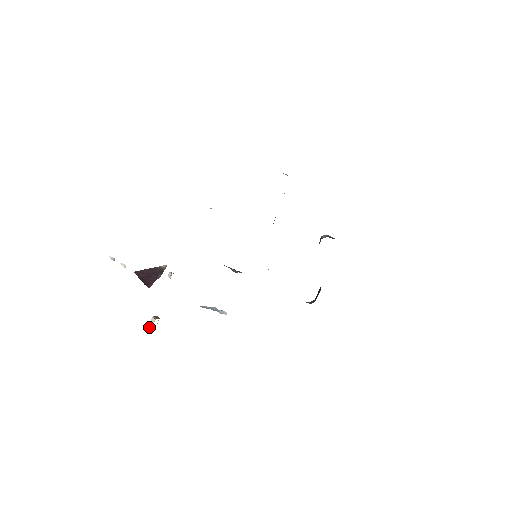
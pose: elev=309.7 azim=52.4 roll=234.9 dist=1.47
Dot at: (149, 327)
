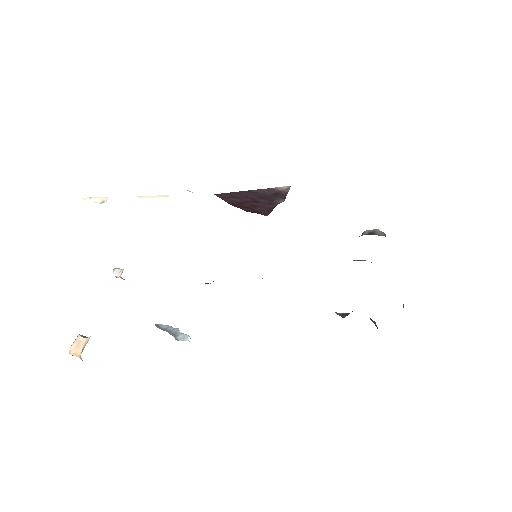
Dot at: (71, 352)
